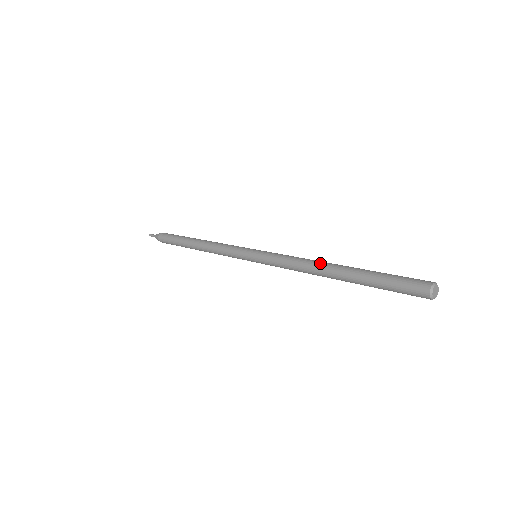
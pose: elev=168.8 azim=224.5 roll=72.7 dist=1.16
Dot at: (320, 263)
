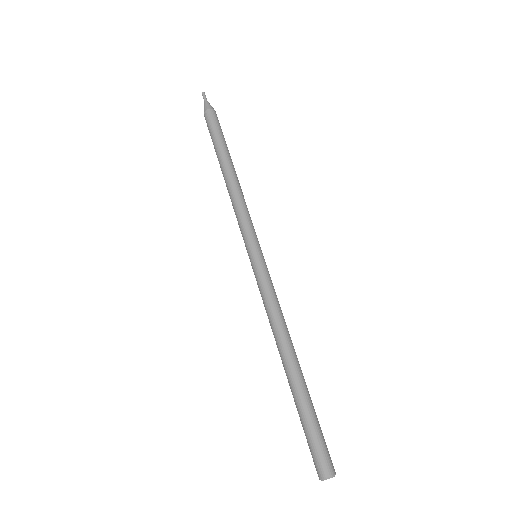
Dot at: (279, 346)
